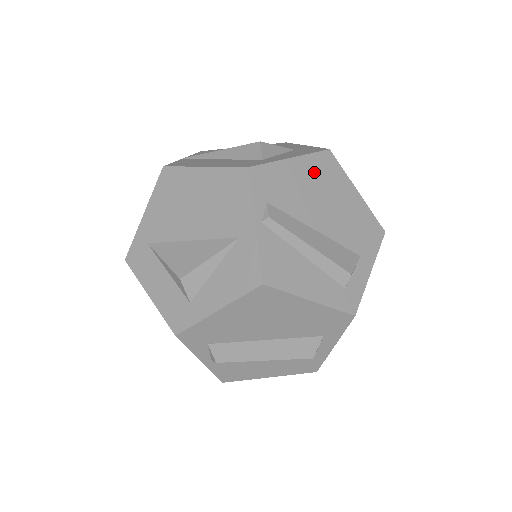
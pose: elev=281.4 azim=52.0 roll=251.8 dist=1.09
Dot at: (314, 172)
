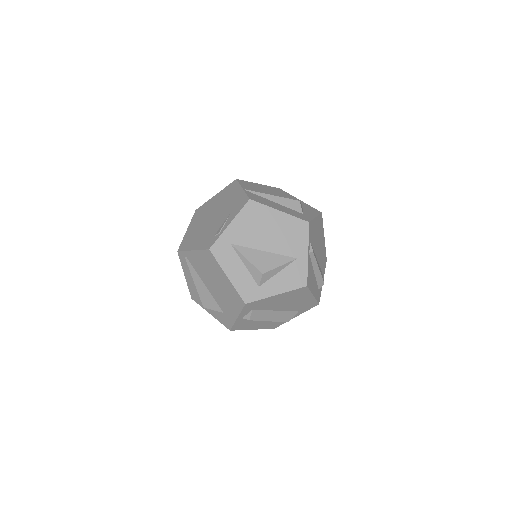
Dot at: (319, 226)
